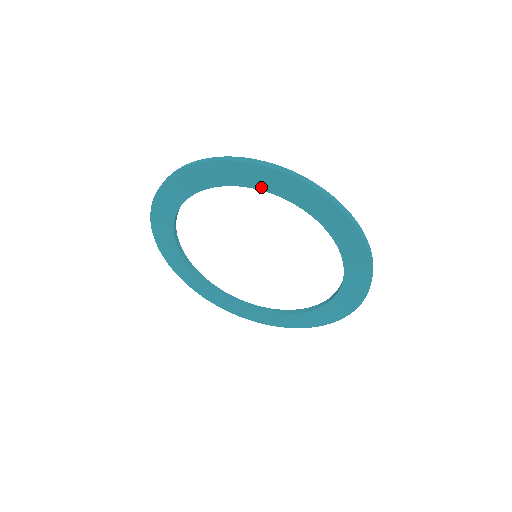
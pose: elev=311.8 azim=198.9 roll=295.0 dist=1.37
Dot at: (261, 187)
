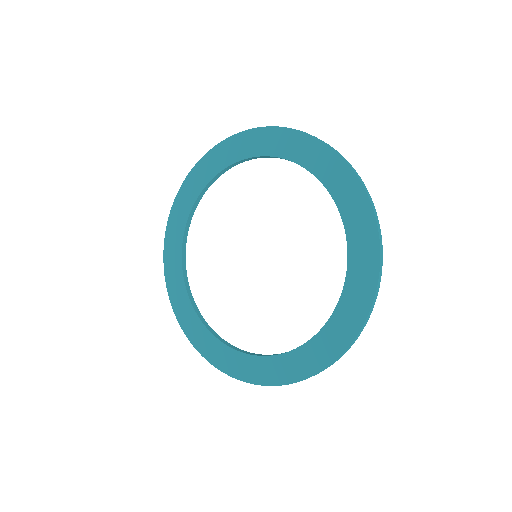
Dot at: (208, 180)
